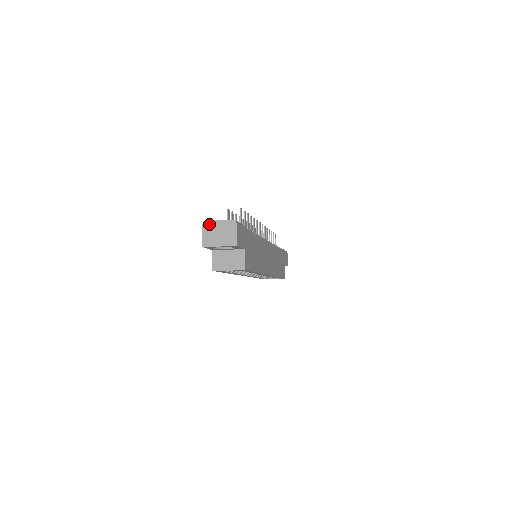
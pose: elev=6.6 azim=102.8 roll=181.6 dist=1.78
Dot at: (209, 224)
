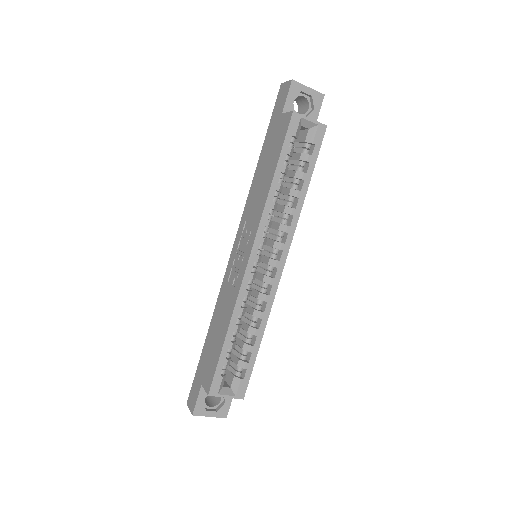
Dot at: occluded
